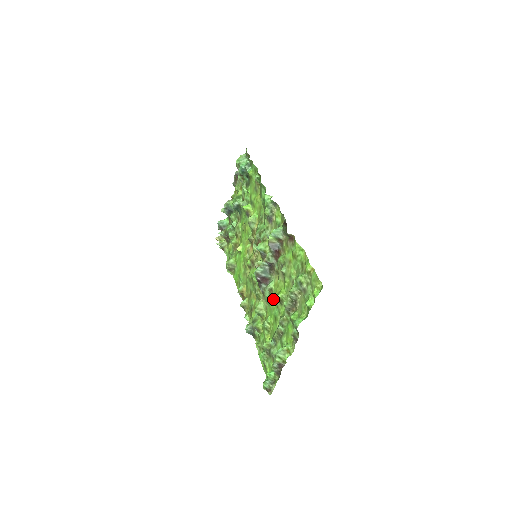
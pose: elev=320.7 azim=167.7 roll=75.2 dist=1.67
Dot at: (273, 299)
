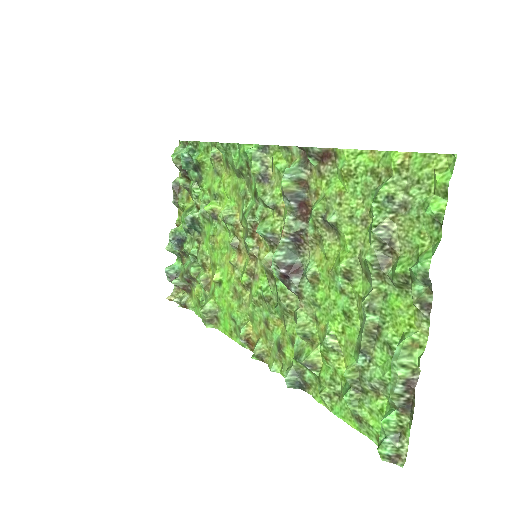
Dot at: (325, 289)
